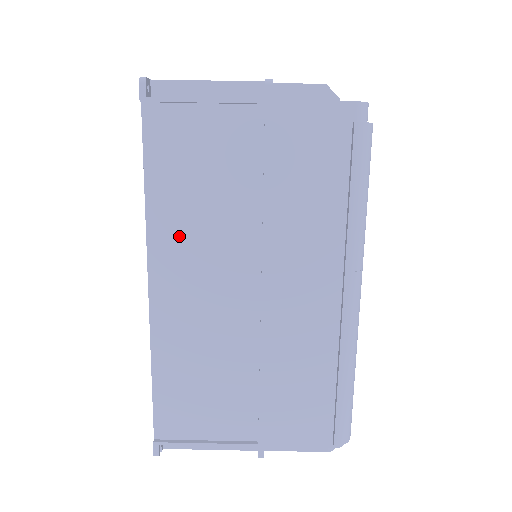
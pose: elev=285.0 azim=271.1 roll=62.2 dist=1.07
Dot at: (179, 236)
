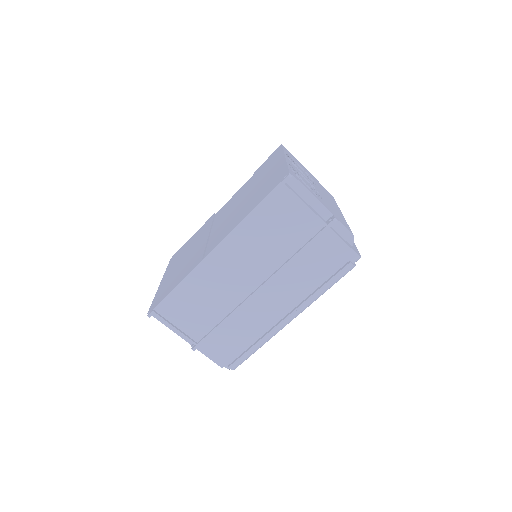
Dot at: (245, 243)
